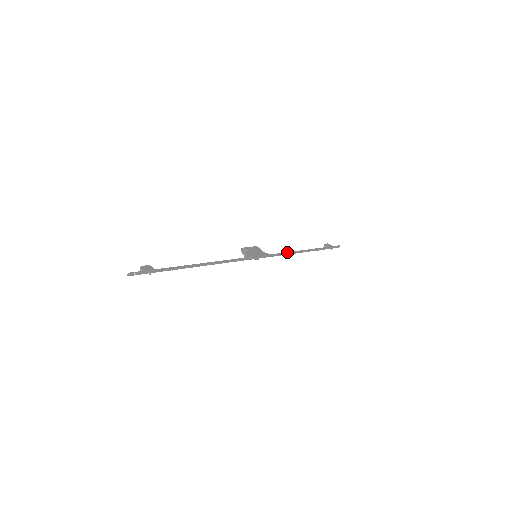
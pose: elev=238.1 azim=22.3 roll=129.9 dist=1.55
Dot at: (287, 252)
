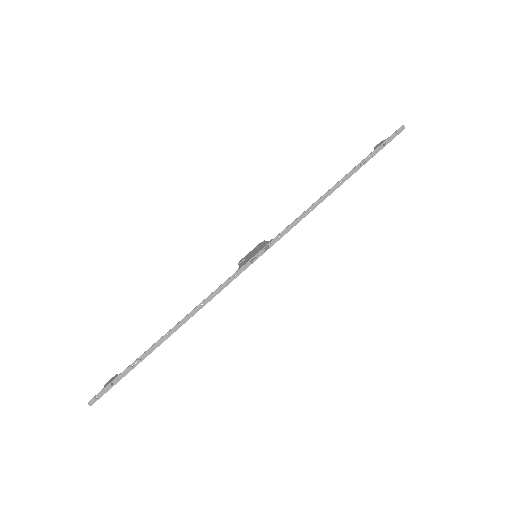
Dot at: (303, 213)
